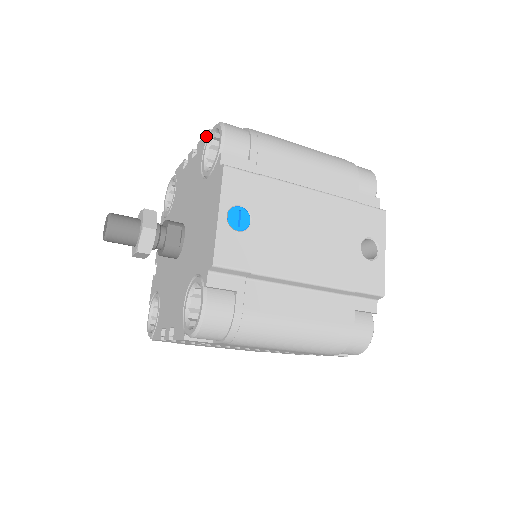
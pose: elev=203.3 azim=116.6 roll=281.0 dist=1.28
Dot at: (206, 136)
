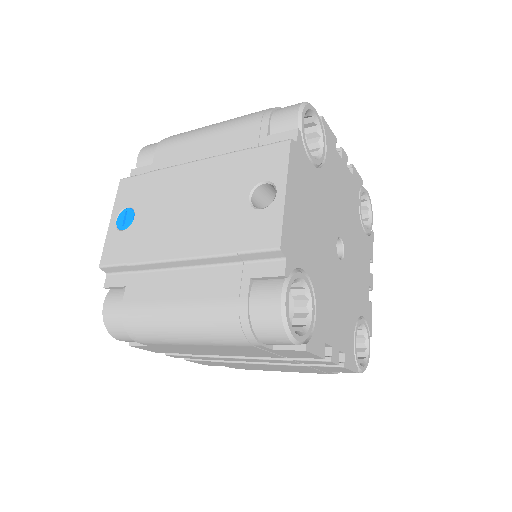
Dot at: occluded
